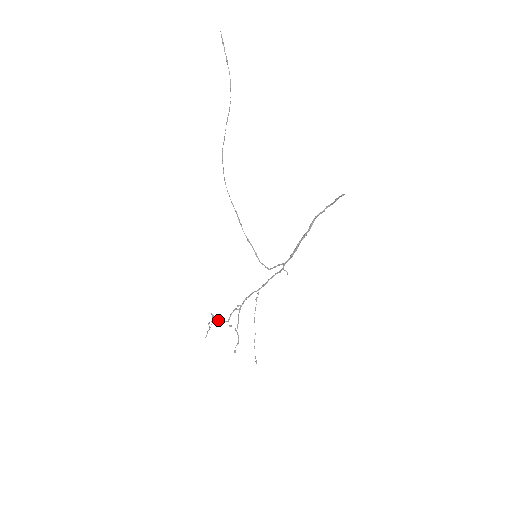
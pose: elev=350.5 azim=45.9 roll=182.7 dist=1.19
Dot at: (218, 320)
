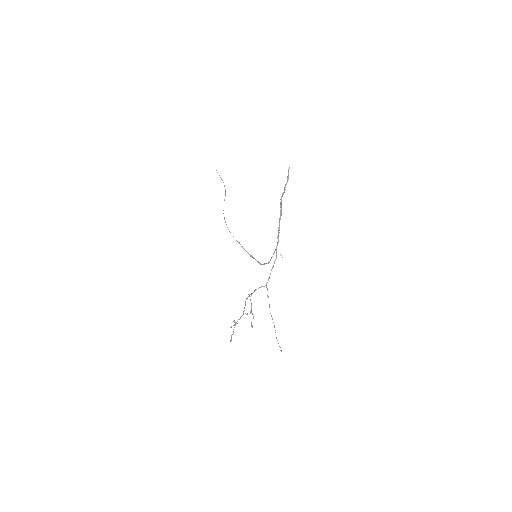
Dot at: occluded
